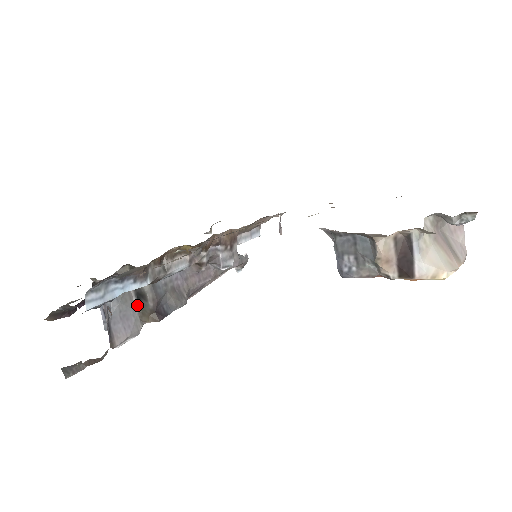
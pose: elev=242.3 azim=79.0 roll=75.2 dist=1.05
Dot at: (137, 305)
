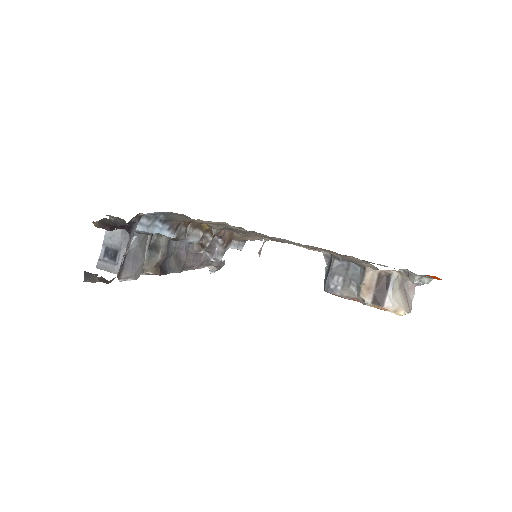
Dot at: (146, 254)
